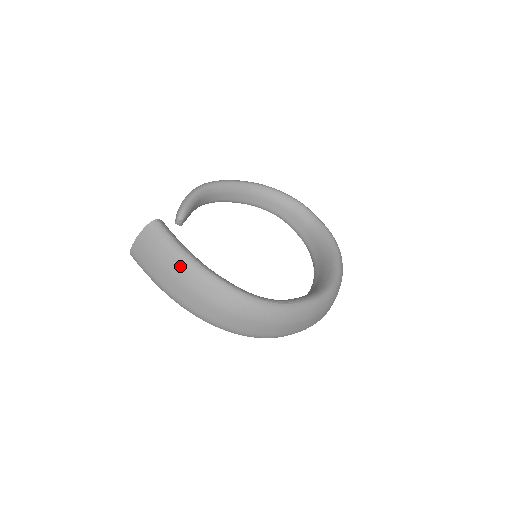
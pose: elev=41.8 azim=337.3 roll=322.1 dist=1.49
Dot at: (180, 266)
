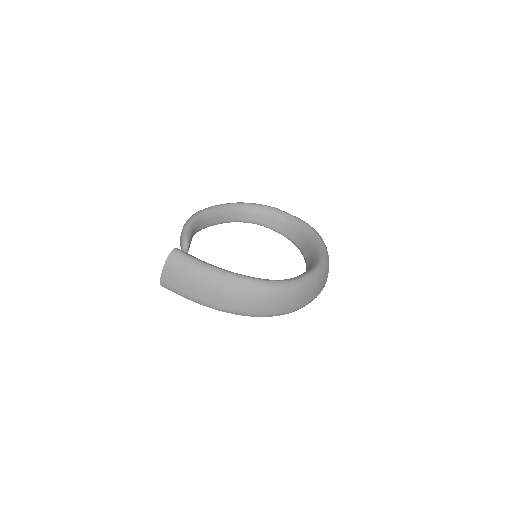
Dot at: (207, 276)
